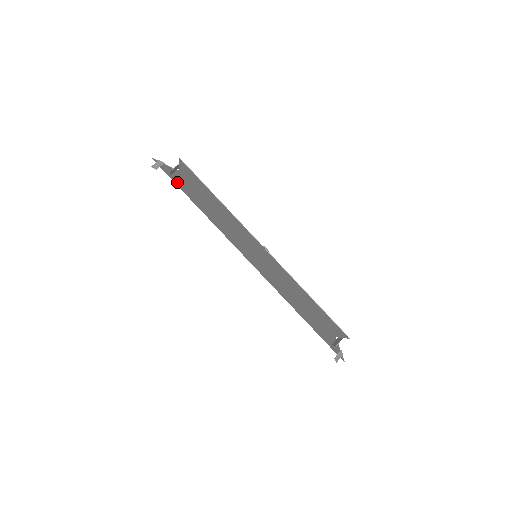
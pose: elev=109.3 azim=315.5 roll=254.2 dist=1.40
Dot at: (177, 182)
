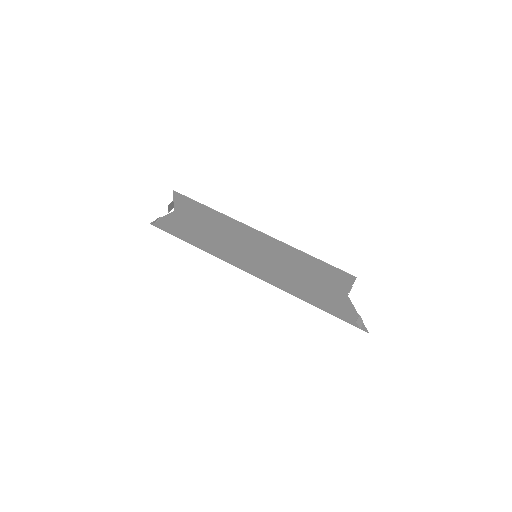
Dot at: (175, 231)
